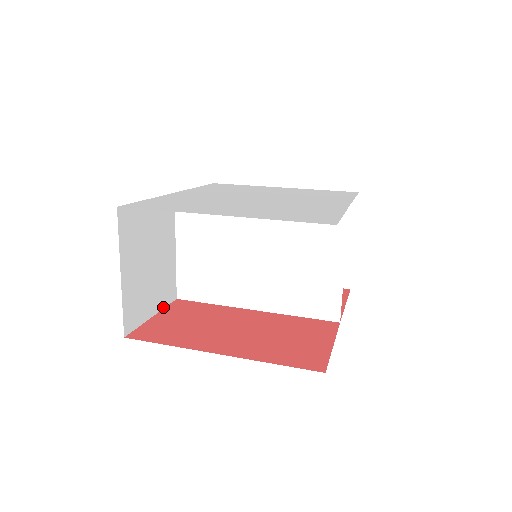
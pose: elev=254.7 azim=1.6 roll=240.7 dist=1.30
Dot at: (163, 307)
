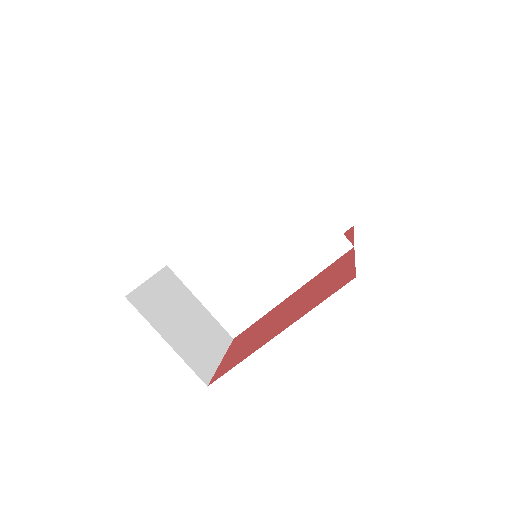
Dot at: (226, 350)
